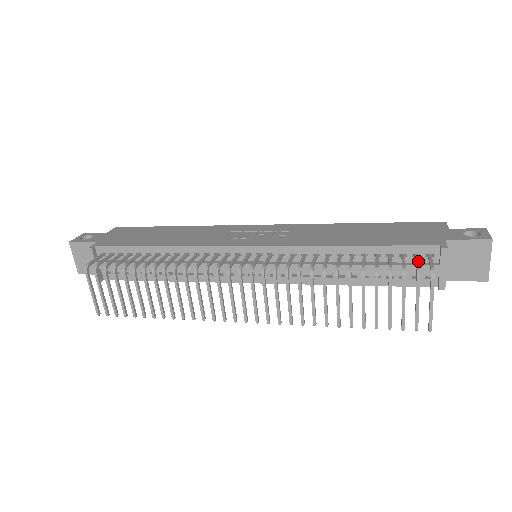
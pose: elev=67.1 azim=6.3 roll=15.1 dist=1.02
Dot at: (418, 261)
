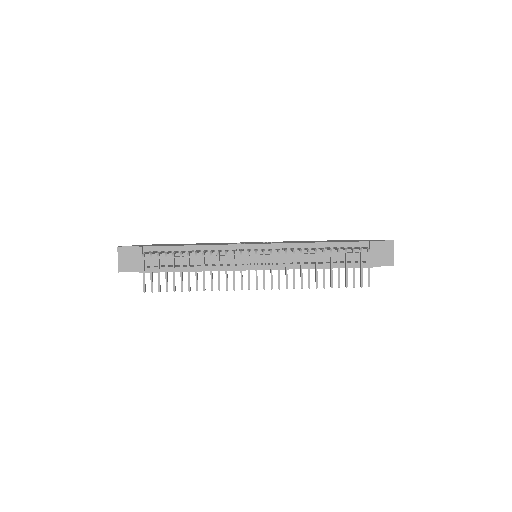
Dot at: (359, 247)
